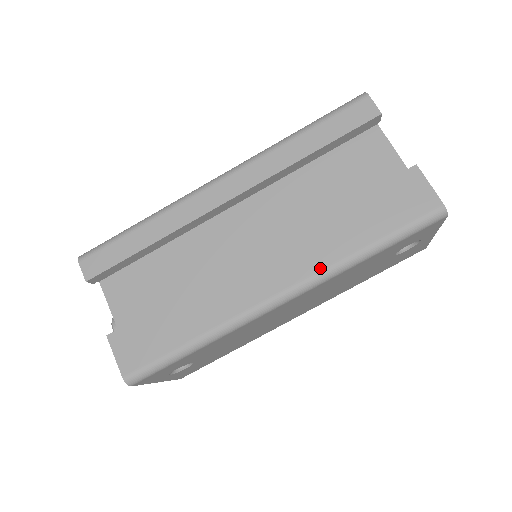
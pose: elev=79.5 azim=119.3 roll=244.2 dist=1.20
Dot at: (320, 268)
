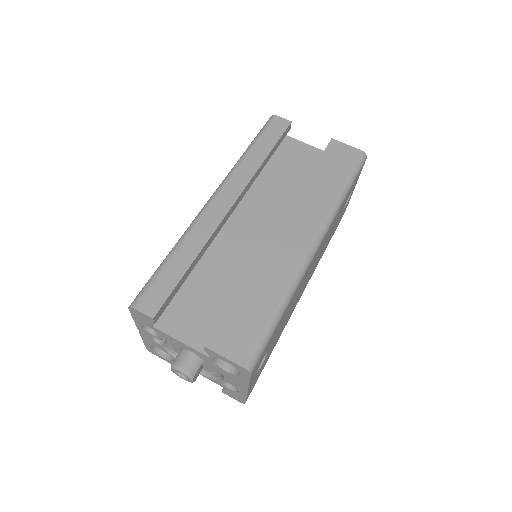
Dot at: (325, 214)
